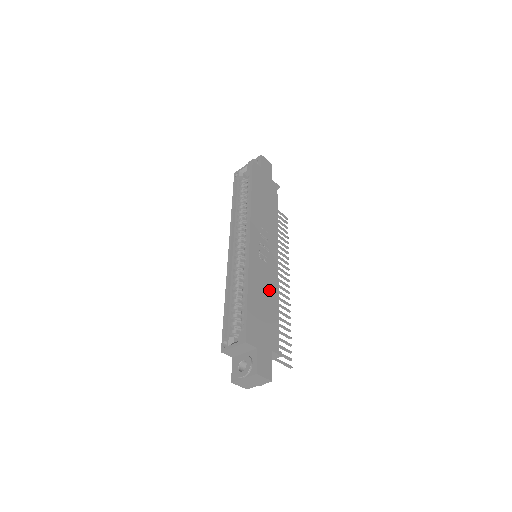
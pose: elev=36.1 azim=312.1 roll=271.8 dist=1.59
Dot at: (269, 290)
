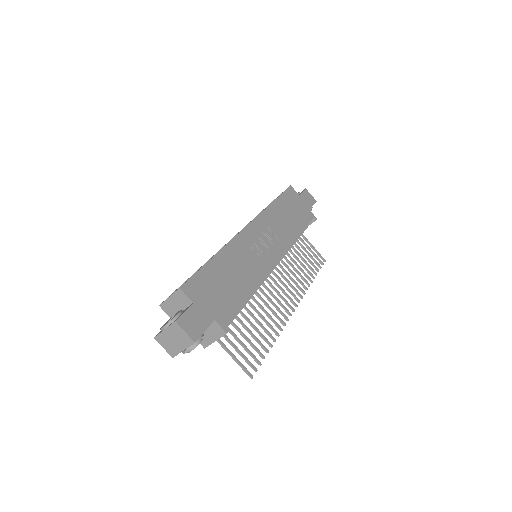
Dot at: (247, 274)
